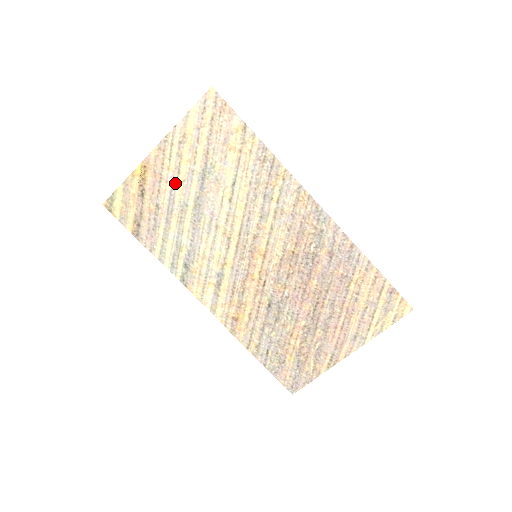
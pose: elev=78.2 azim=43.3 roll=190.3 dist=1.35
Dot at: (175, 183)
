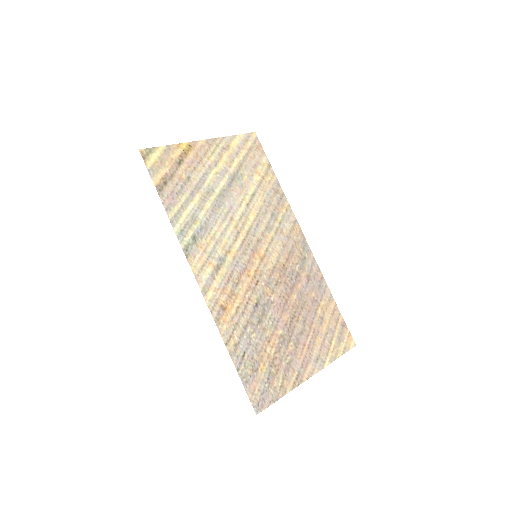
Dot at: (210, 171)
